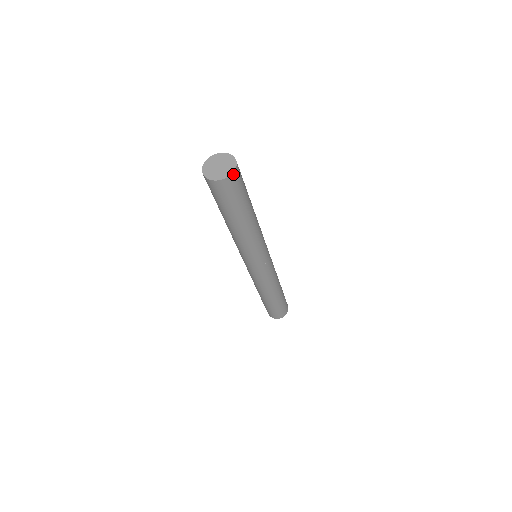
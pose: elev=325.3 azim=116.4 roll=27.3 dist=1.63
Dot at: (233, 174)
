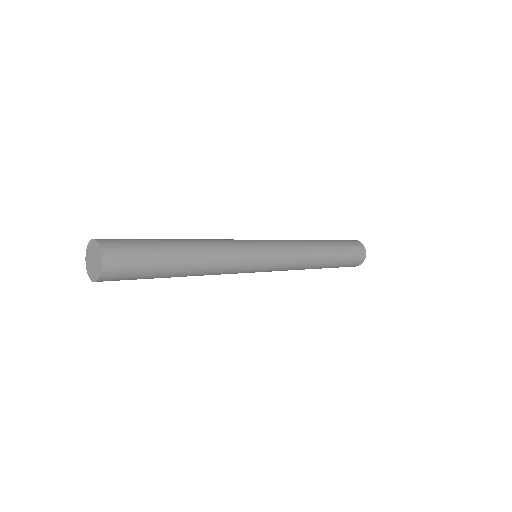
Dot at: (104, 269)
